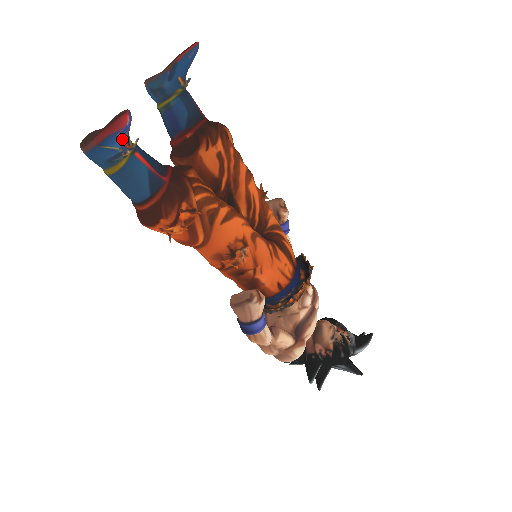
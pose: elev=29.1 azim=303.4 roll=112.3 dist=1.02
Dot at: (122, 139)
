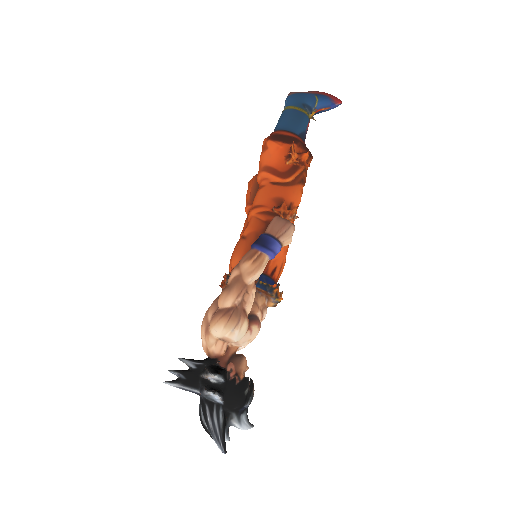
Dot at: (322, 107)
